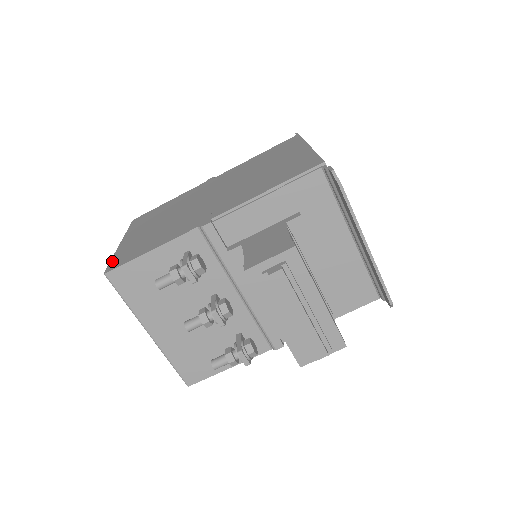
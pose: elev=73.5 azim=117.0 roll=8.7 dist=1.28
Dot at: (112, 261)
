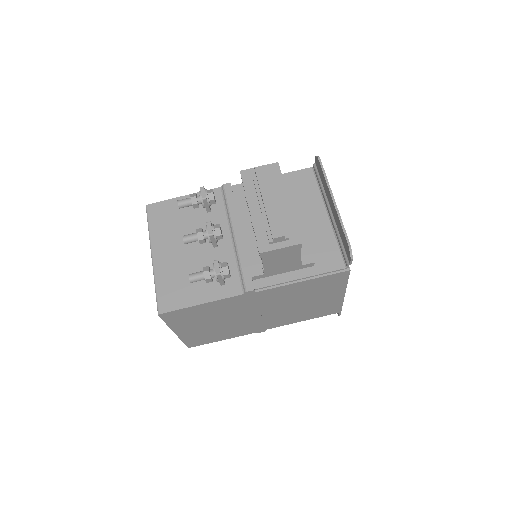
Dot at: occluded
